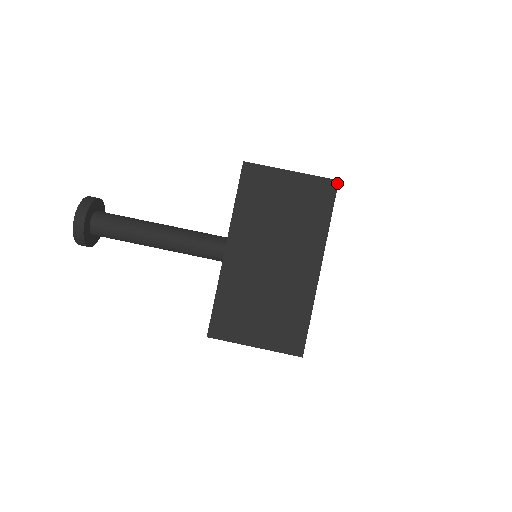
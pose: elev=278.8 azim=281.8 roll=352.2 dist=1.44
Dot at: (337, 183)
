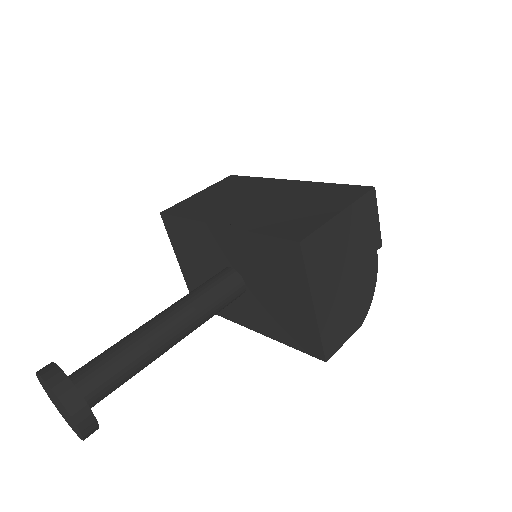
Dot at: (232, 176)
